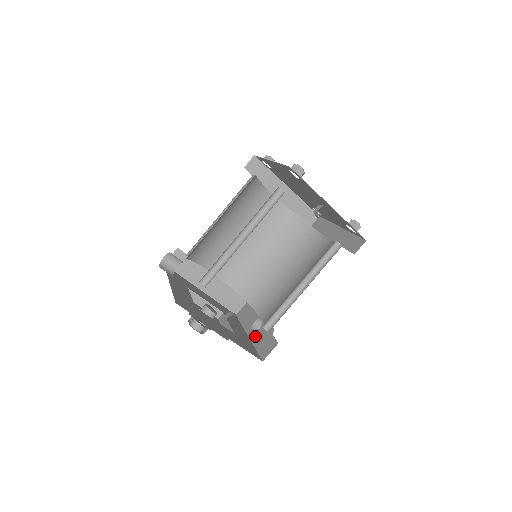
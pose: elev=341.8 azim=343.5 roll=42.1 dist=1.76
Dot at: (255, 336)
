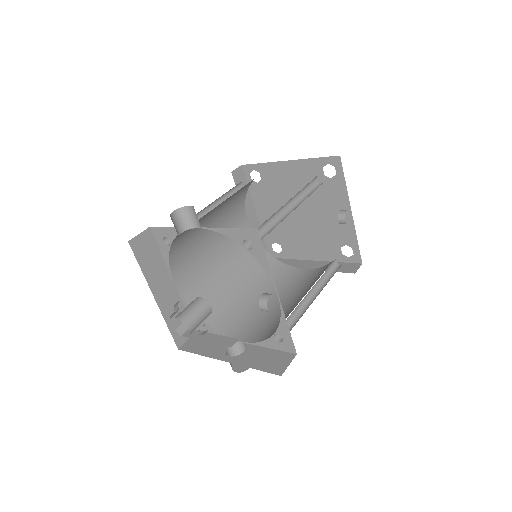
Dot at: (242, 358)
